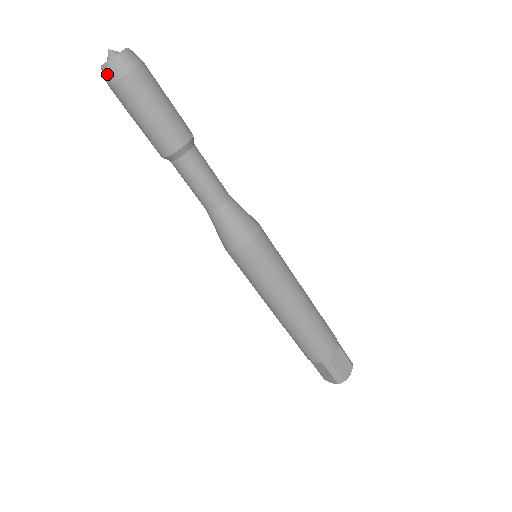
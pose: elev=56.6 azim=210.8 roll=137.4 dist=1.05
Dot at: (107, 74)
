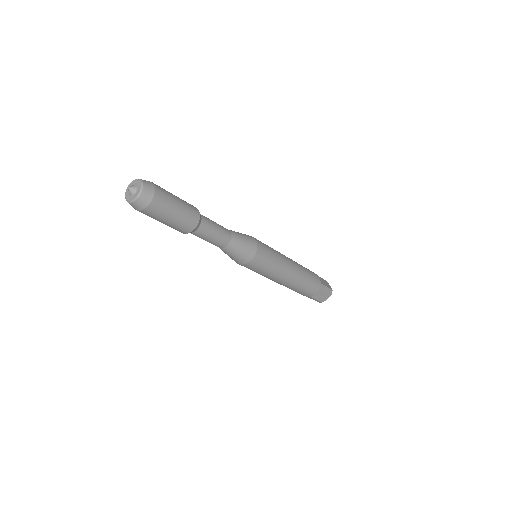
Dot at: (130, 204)
